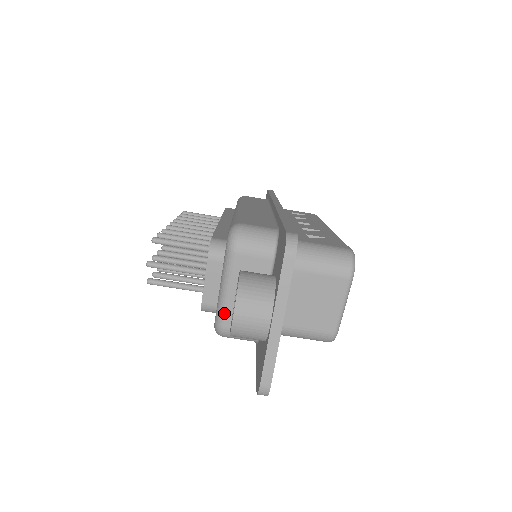
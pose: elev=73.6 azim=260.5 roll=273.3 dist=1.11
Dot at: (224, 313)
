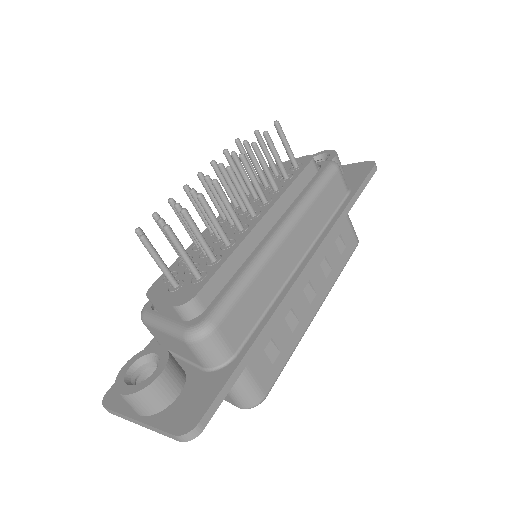
Dot at: (151, 325)
